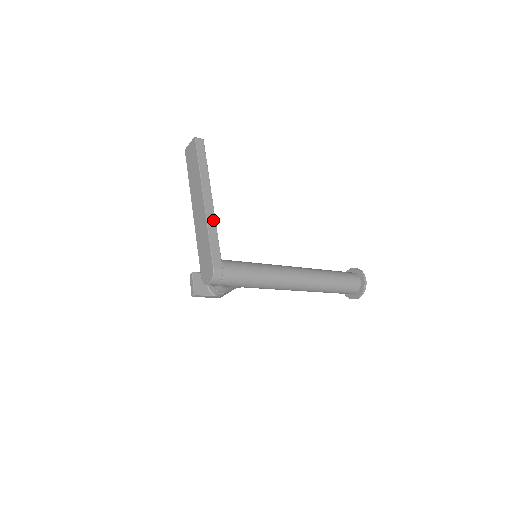
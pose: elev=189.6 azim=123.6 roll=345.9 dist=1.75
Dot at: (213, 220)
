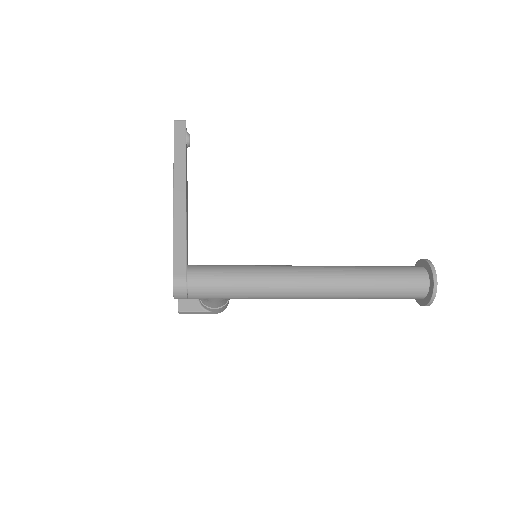
Dot at: (182, 216)
